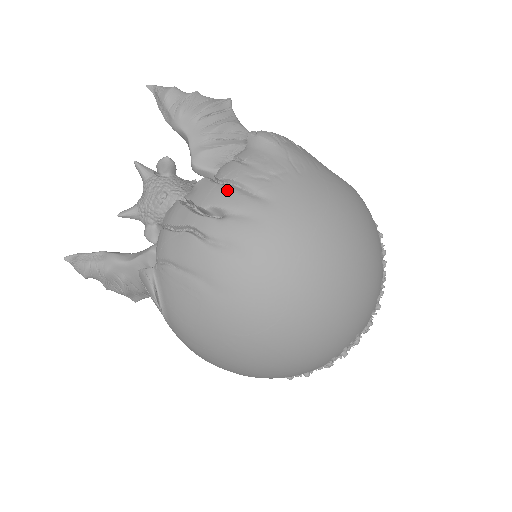
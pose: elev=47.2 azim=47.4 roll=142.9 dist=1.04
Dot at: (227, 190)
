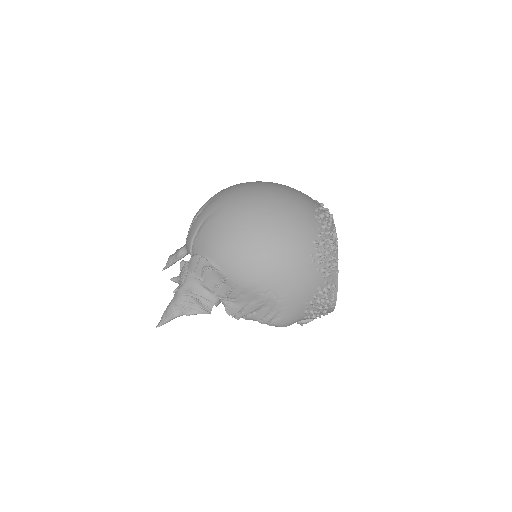
Dot at: occluded
